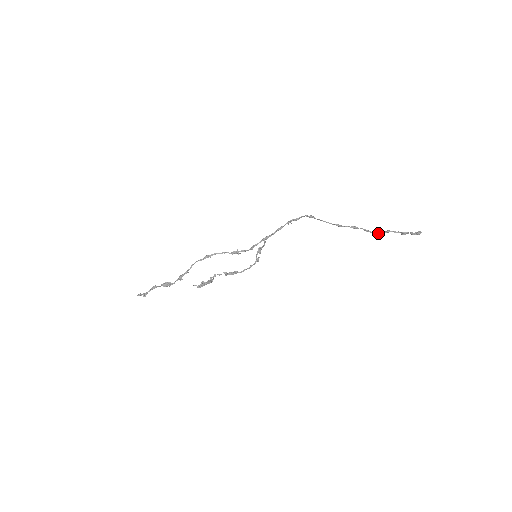
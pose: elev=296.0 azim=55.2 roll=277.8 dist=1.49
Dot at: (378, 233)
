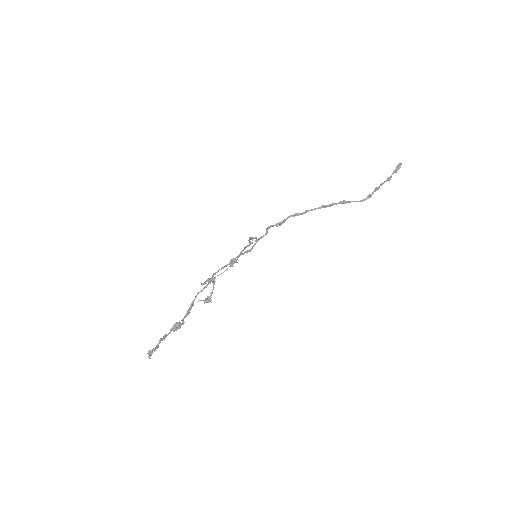
Dot at: (369, 196)
